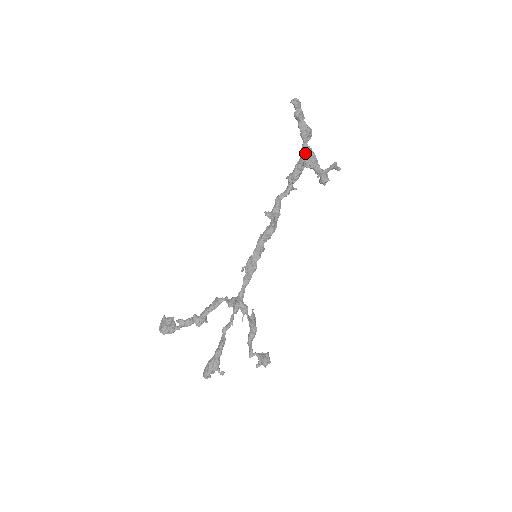
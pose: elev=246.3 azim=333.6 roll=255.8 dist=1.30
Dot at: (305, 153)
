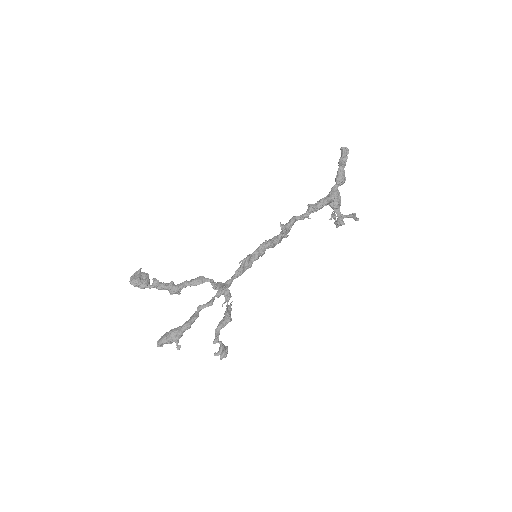
Dot at: (334, 193)
